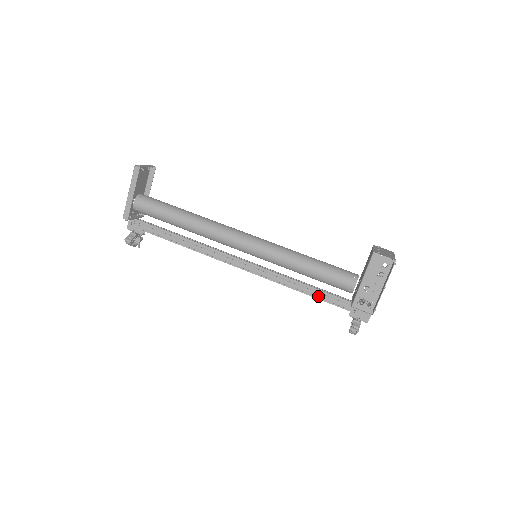
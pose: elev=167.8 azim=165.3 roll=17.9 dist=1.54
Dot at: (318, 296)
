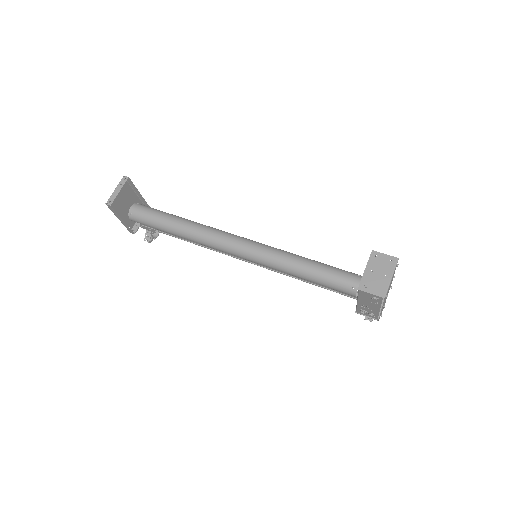
Dot at: (327, 287)
